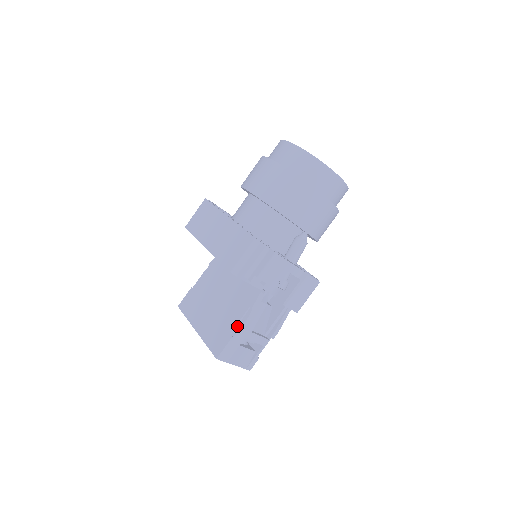
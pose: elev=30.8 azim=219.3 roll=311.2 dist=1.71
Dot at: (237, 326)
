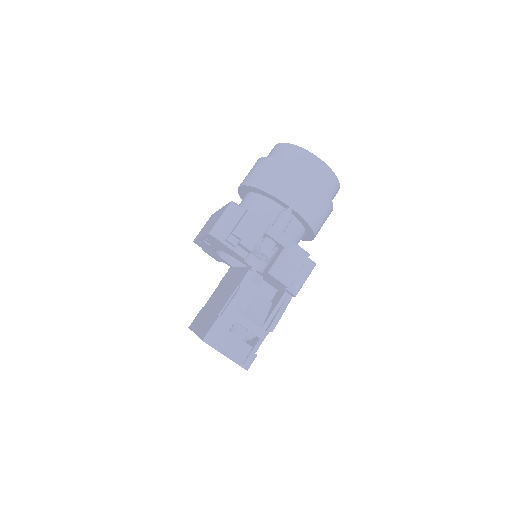
Dot at: (226, 306)
